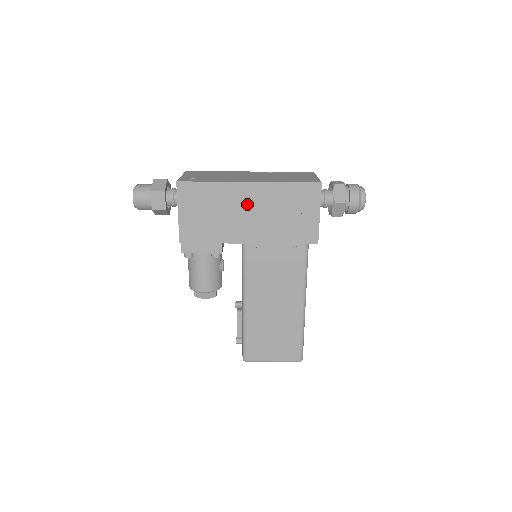
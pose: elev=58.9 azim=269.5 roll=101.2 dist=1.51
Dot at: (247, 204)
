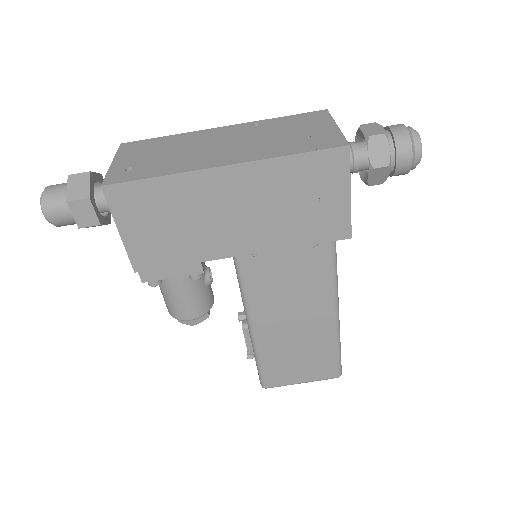
Dot at: (228, 200)
